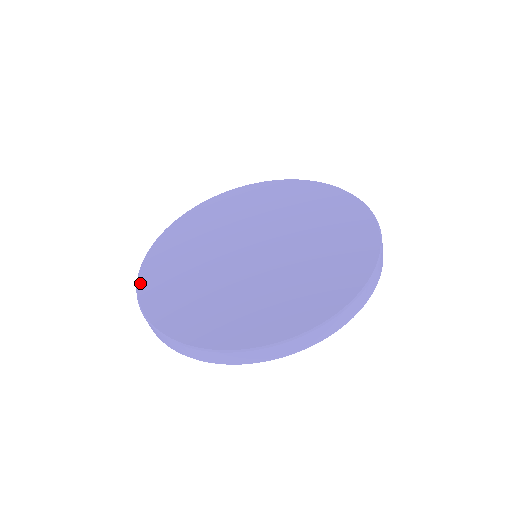
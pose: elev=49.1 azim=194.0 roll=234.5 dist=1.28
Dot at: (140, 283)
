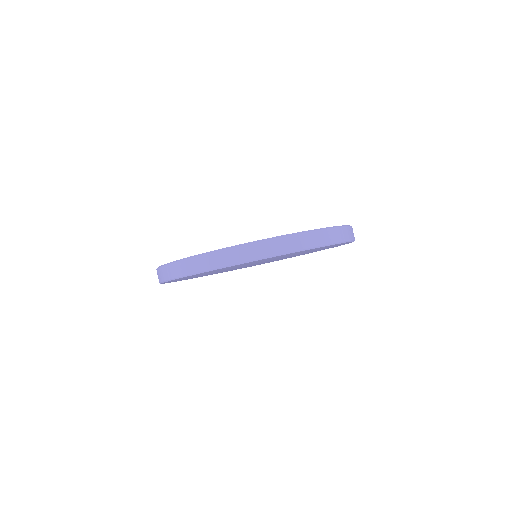
Dot at: (207, 252)
